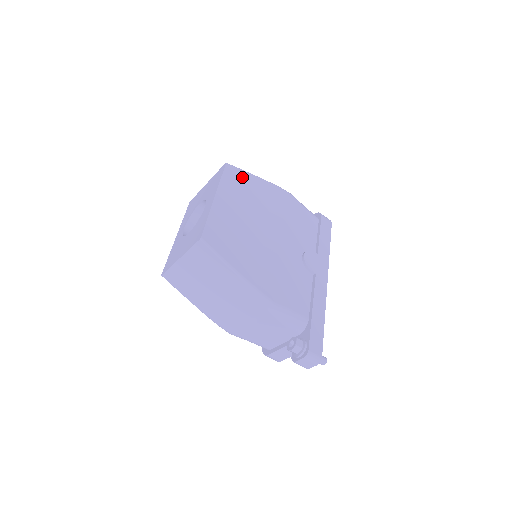
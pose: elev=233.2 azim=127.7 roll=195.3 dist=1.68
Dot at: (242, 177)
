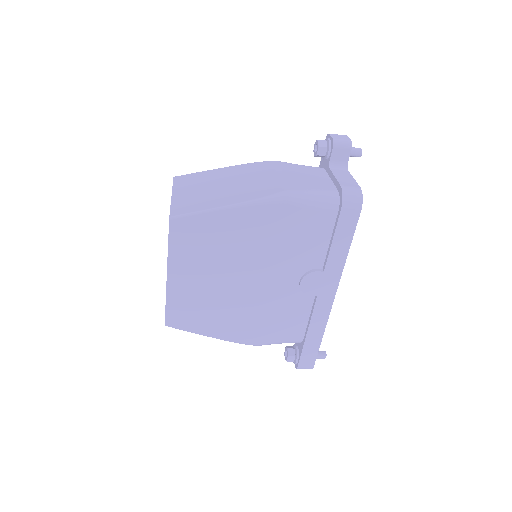
Dot at: (197, 226)
